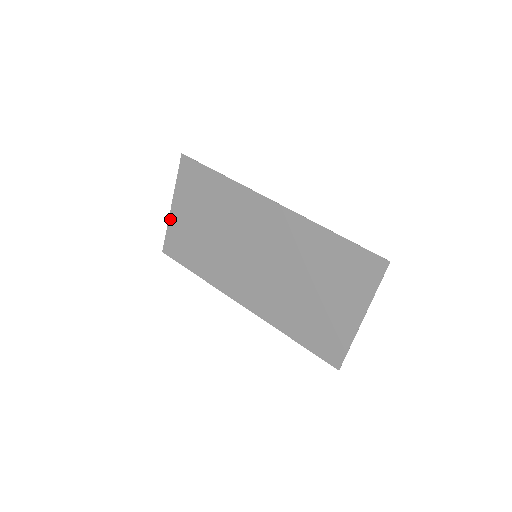
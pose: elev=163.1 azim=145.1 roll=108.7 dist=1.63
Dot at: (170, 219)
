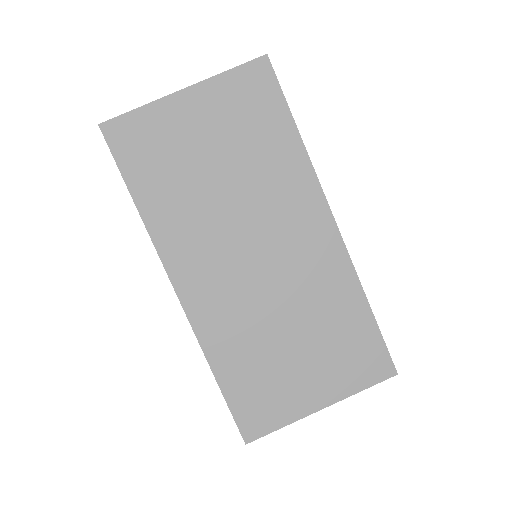
Dot at: (162, 101)
